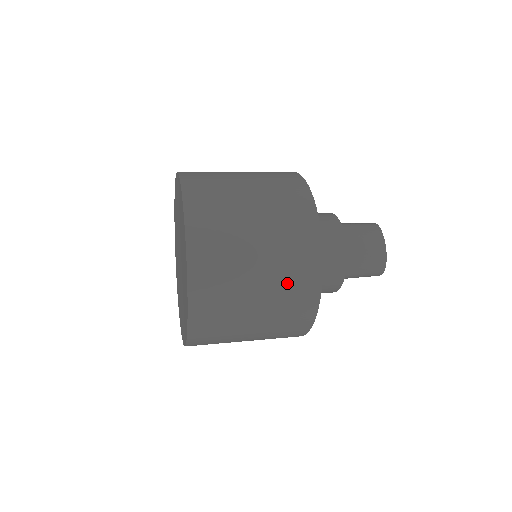
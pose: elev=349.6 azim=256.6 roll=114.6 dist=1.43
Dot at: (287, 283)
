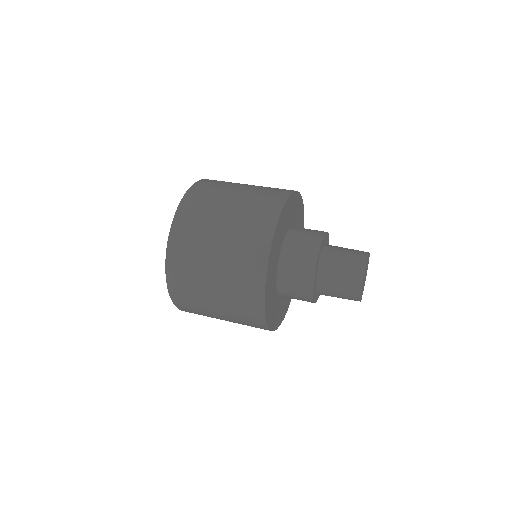
Dot at: (241, 321)
